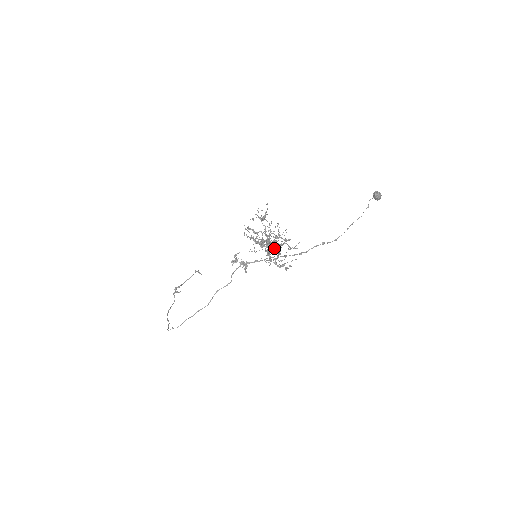
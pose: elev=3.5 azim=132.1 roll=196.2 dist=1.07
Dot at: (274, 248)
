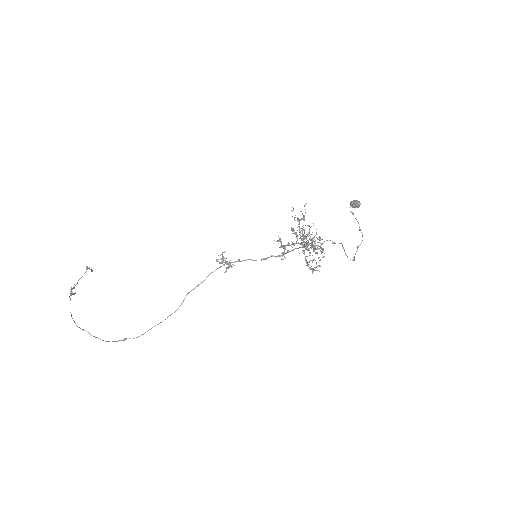
Dot at: occluded
